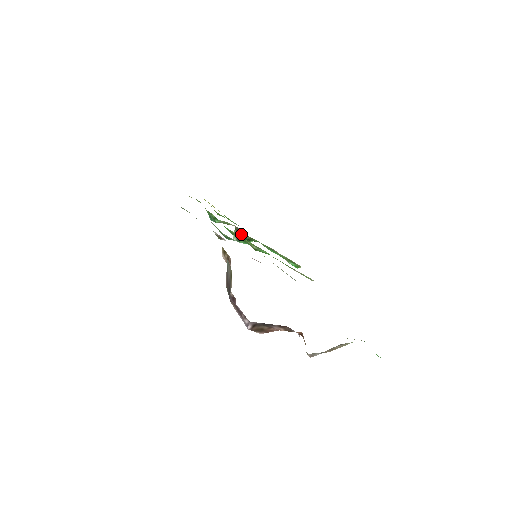
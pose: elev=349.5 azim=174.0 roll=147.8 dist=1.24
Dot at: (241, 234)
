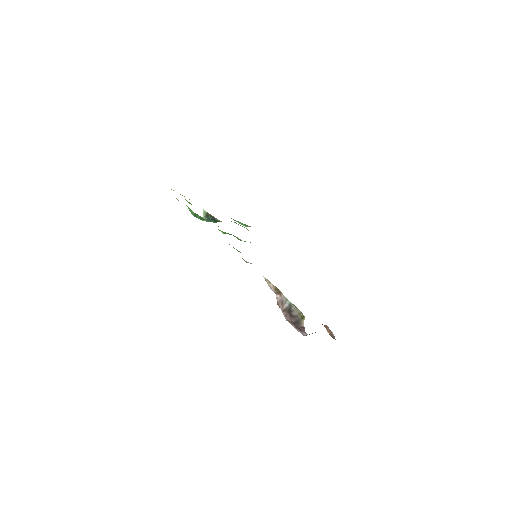
Dot at: (214, 219)
